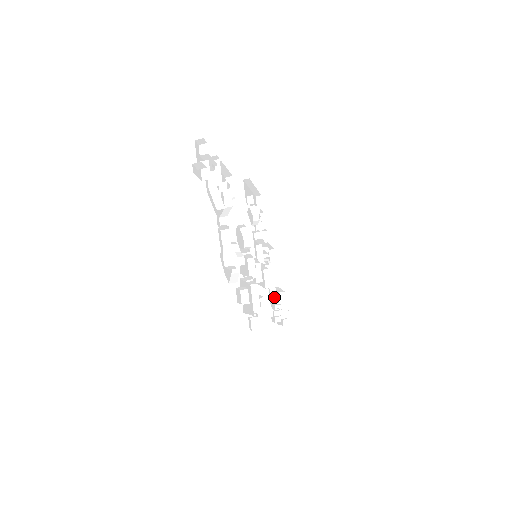
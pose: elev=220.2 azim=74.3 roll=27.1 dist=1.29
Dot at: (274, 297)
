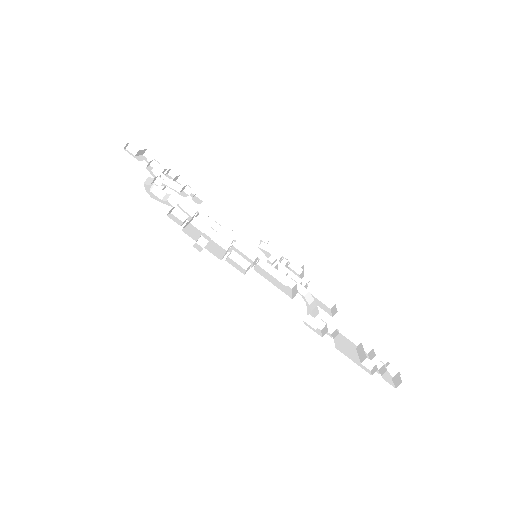
Dot at: (317, 315)
